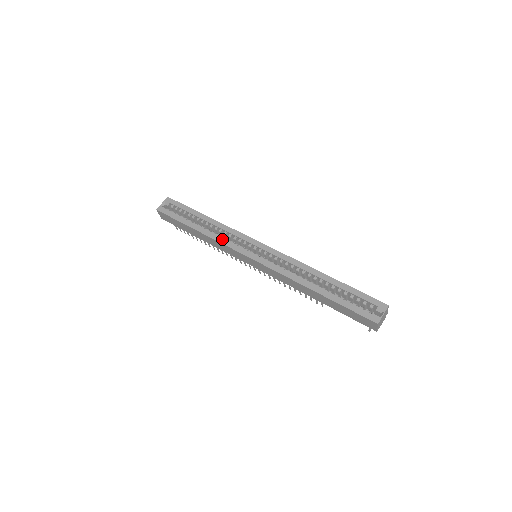
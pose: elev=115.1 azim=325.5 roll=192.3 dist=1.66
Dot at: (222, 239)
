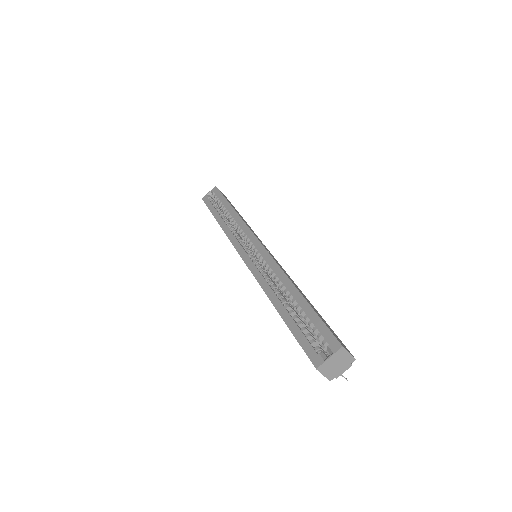
Dot at: (230, 233)
